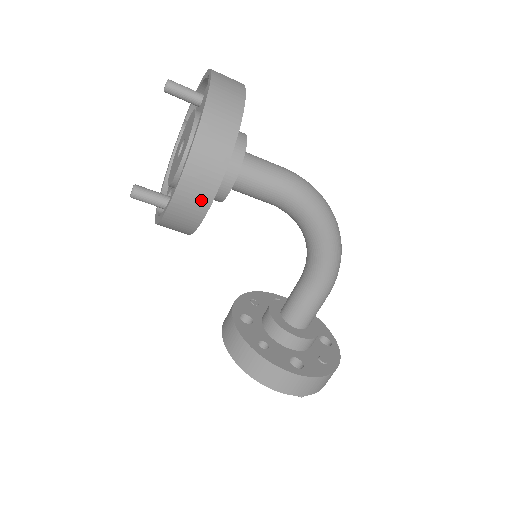
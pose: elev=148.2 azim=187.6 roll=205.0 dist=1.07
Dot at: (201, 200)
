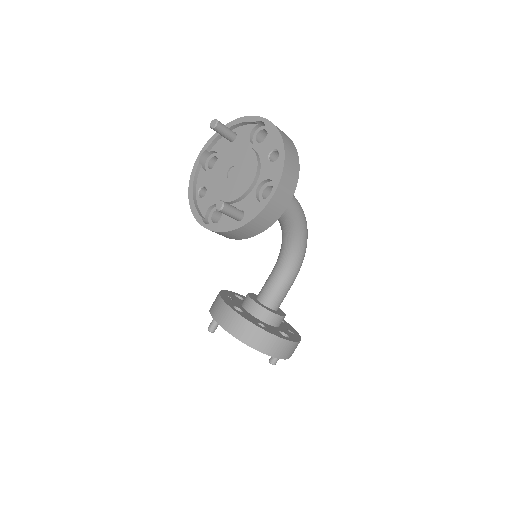
Dot at: (278, 211)
